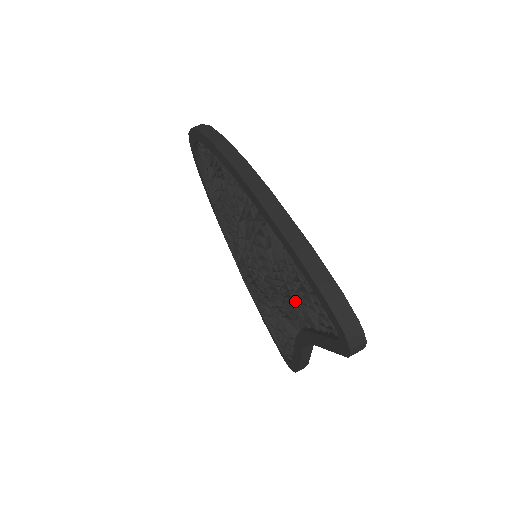
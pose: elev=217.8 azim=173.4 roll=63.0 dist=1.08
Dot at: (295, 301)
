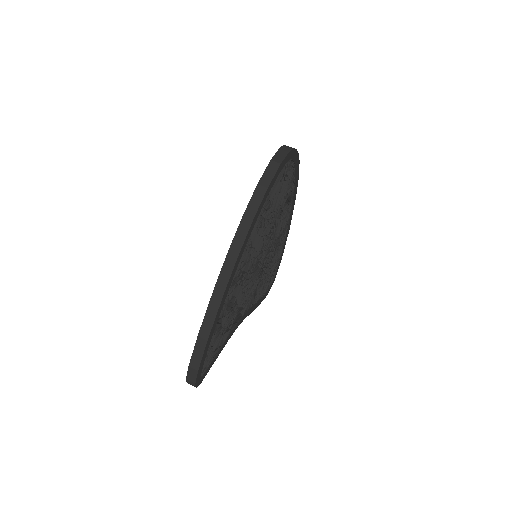
Dot at: occluded
